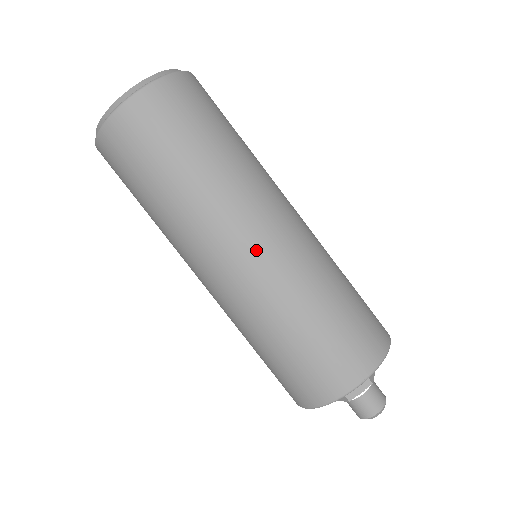
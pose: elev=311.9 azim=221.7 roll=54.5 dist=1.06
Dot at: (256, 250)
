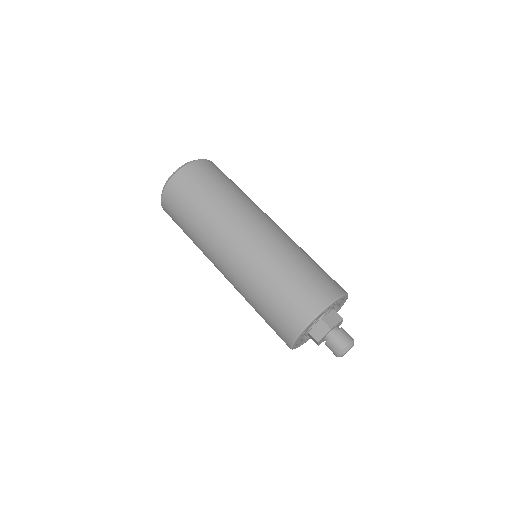
Dot at: (264, 227)
